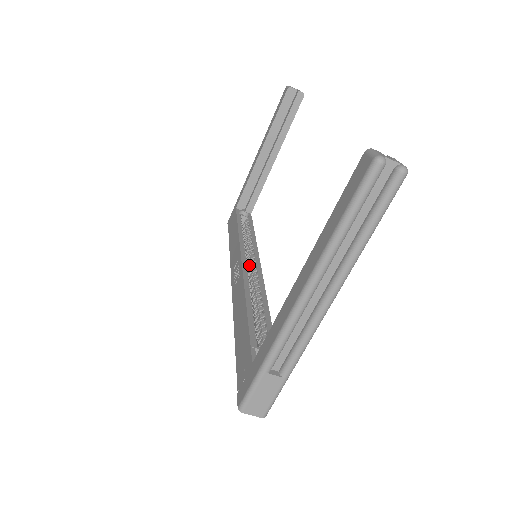
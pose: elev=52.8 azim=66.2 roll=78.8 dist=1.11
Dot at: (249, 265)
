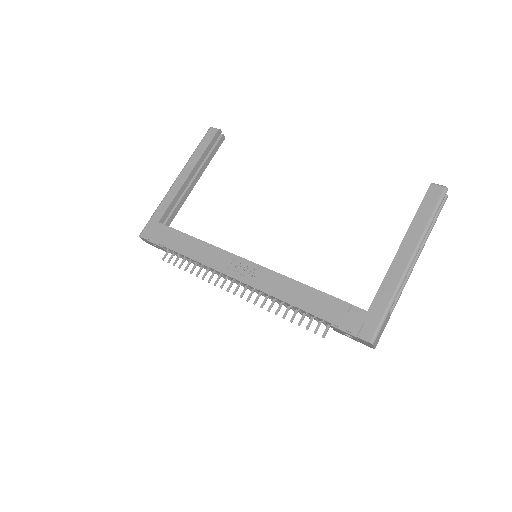
Dot at: occluded
